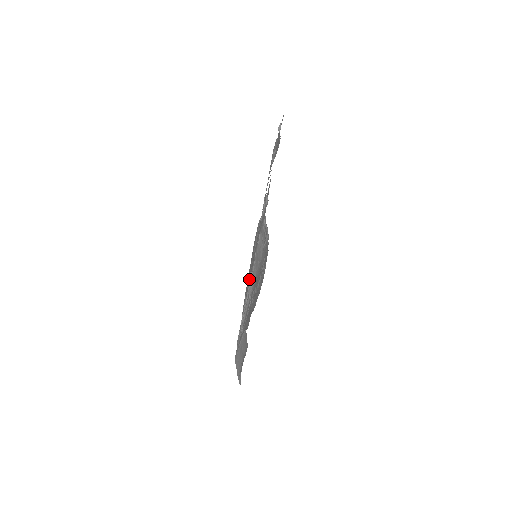
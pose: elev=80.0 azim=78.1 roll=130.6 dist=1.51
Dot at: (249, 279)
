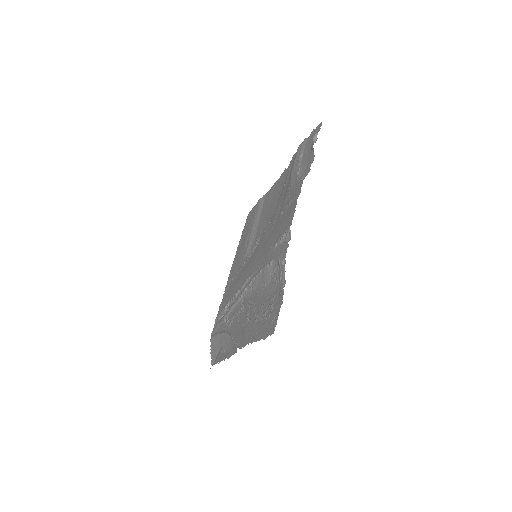
Dot at: (243, 275)
